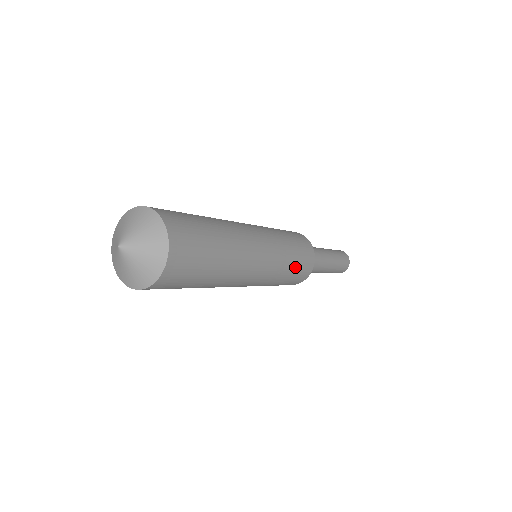
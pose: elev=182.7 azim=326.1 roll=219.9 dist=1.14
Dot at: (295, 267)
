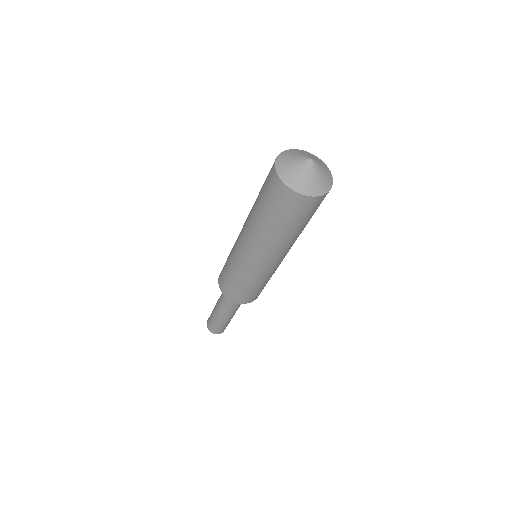
Dot at: occluded
